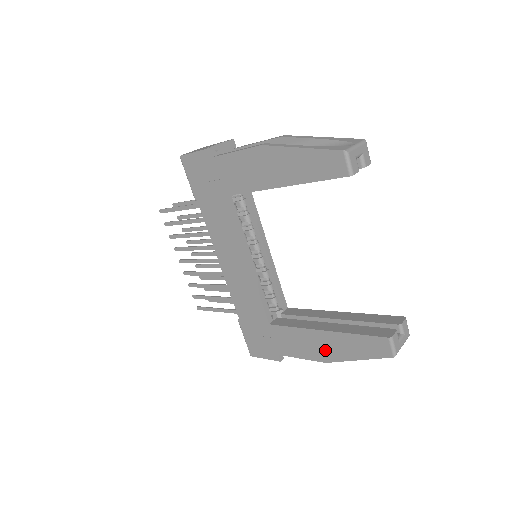
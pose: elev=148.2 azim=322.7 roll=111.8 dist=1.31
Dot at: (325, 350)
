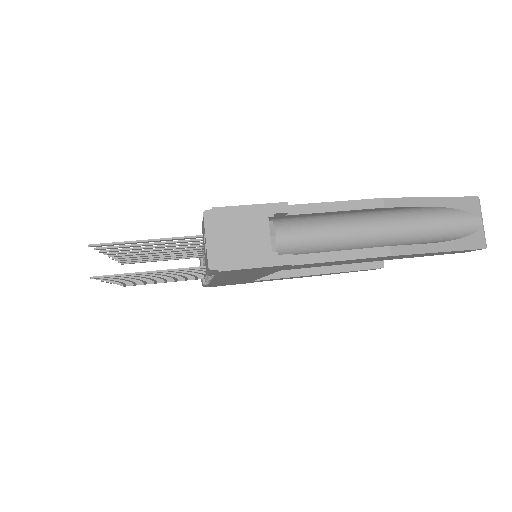
Dot at: occluded
